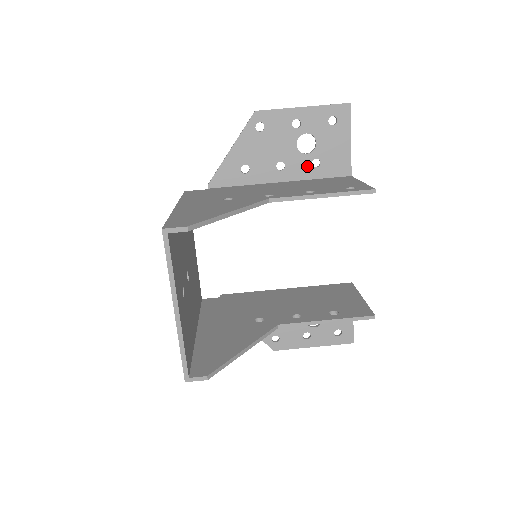
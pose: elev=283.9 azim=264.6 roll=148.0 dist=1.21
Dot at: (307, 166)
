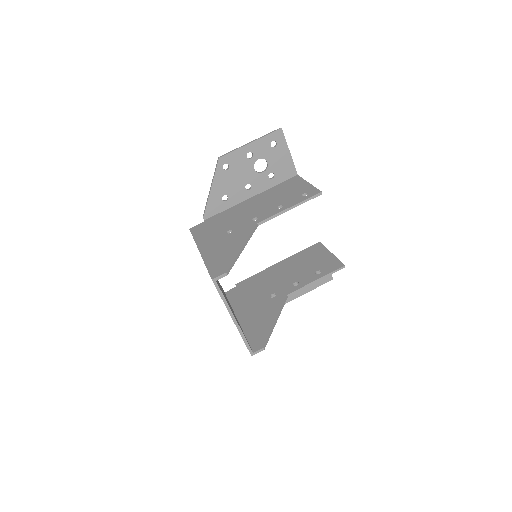
Dot at: (266, 180)
